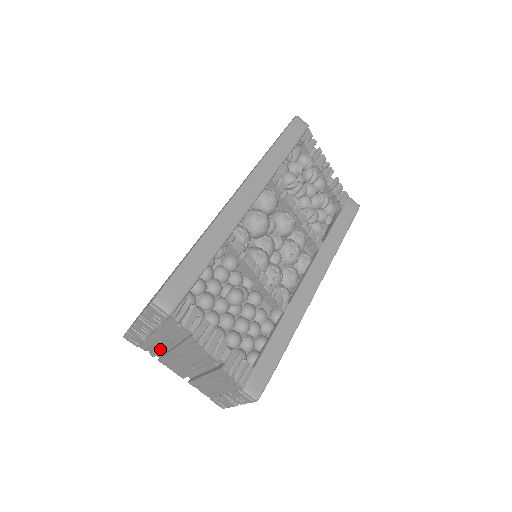
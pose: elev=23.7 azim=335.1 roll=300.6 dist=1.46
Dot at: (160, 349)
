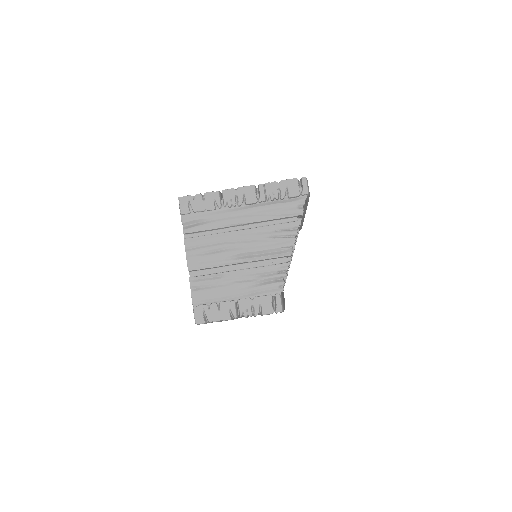
Dot at: (219, 225)
